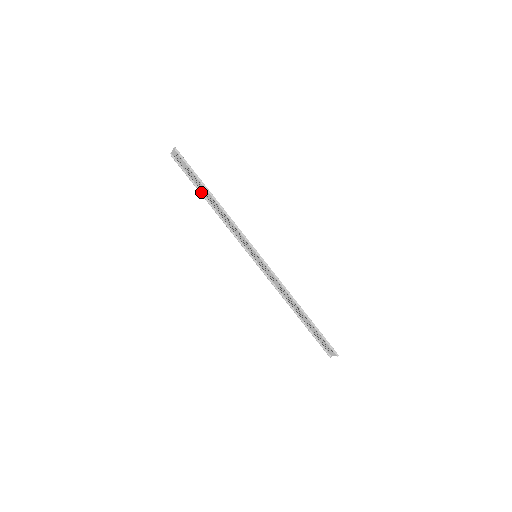
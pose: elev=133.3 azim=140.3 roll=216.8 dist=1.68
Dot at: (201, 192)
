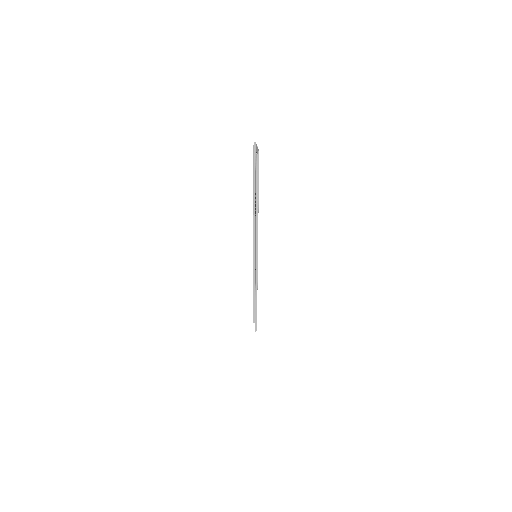
Dot at: (255, 188)
